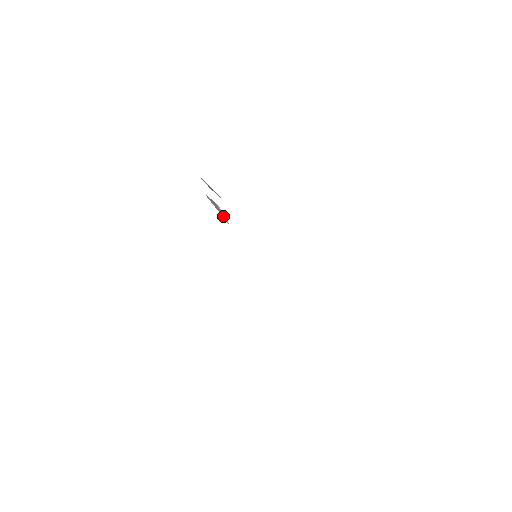
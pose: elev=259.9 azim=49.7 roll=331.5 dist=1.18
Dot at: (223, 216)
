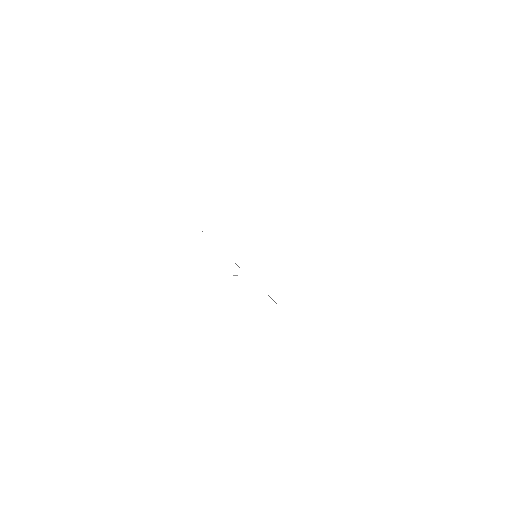
Dot at: occluded
